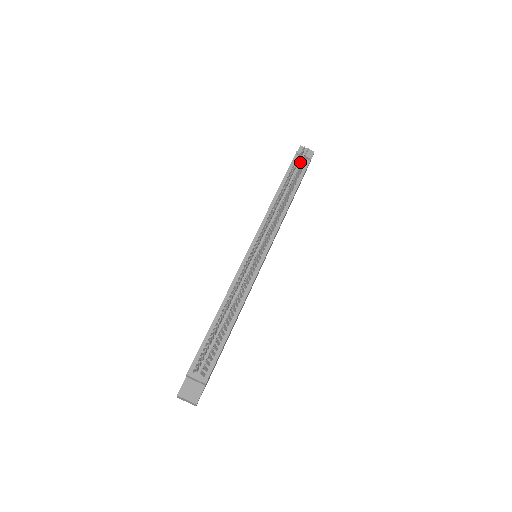
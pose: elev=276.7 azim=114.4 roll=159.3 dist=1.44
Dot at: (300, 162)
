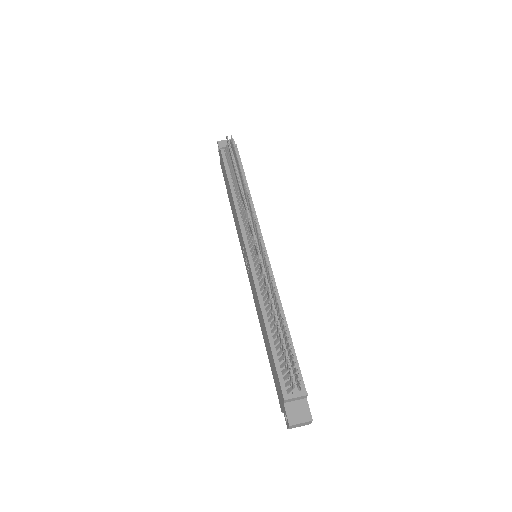
Dot at: occluded
